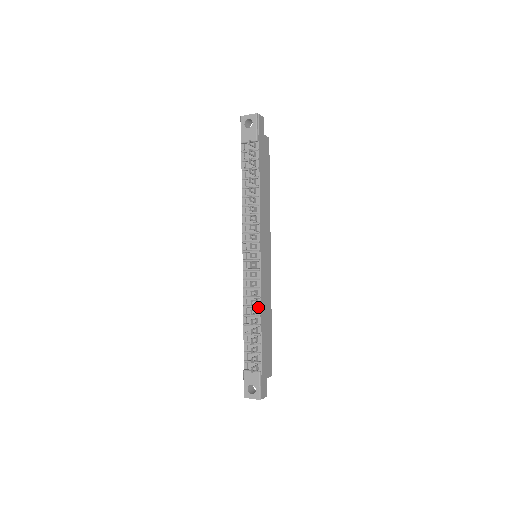
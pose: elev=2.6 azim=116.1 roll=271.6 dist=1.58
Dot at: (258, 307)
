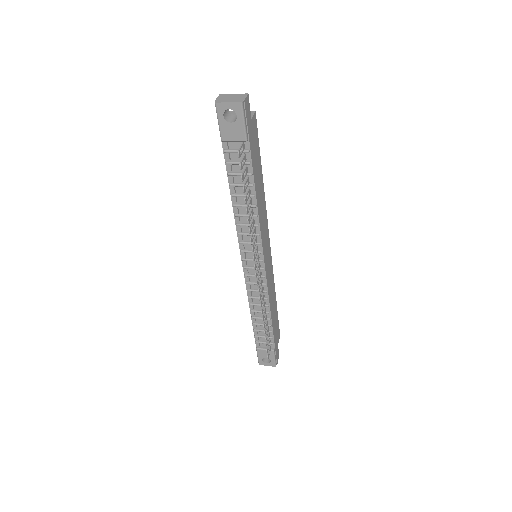
Dot at: (267, 307)
